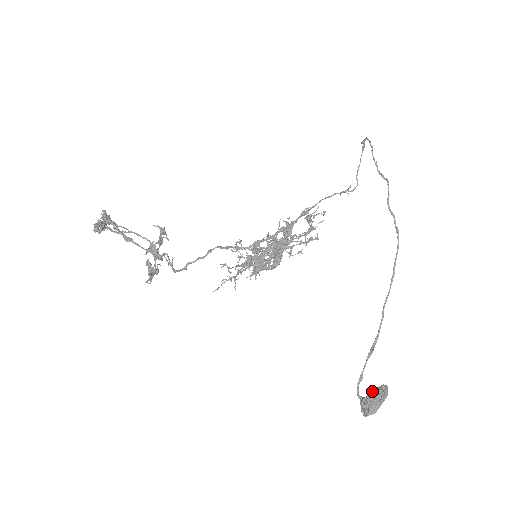
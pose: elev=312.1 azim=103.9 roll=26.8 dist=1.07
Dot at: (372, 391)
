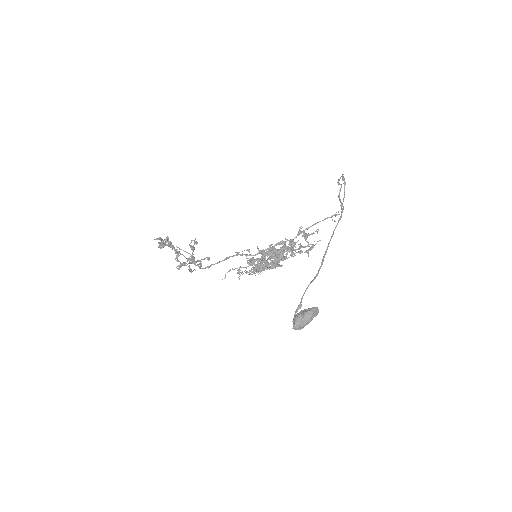
Dot at: (302, 310)
